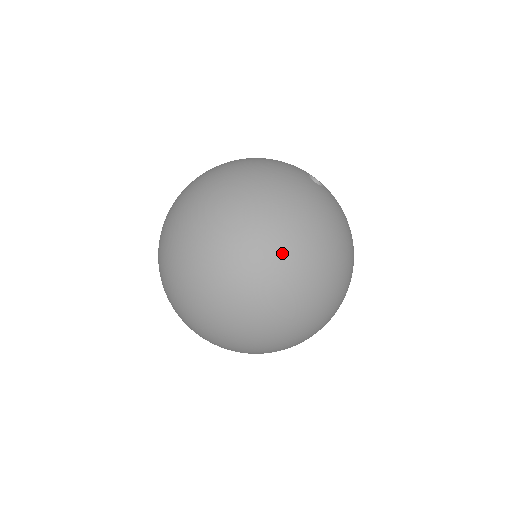
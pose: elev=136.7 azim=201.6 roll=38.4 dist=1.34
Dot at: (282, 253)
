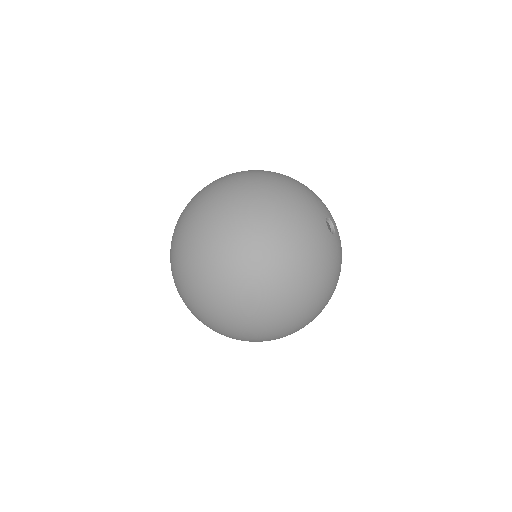
Dot at: (262, 267)
